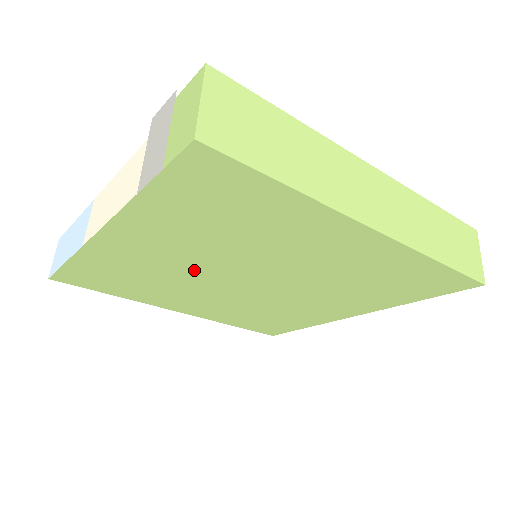
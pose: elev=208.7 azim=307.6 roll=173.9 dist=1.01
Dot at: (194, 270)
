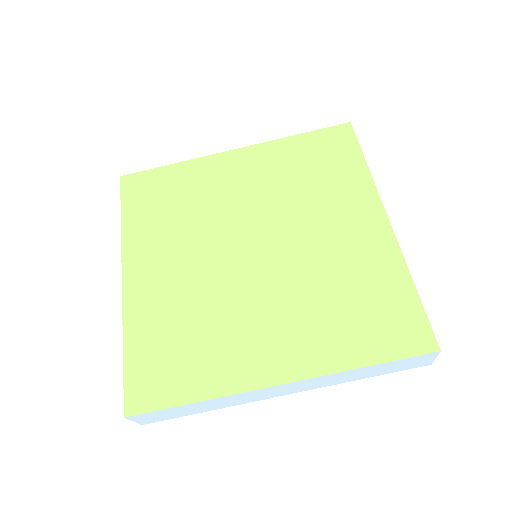
Dot at: (207, 272)
